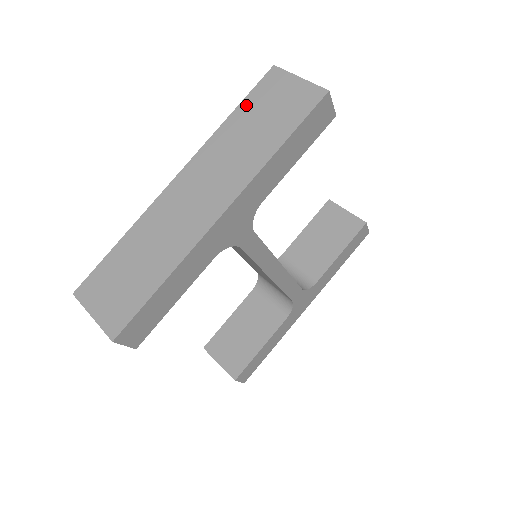
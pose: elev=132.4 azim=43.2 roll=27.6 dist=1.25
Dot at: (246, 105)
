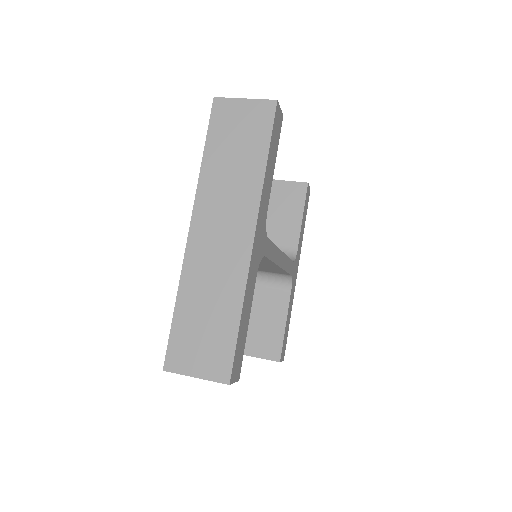
Dot at: (212, 141)
